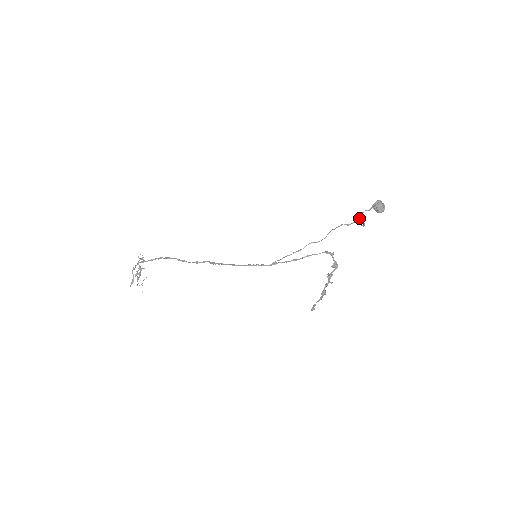
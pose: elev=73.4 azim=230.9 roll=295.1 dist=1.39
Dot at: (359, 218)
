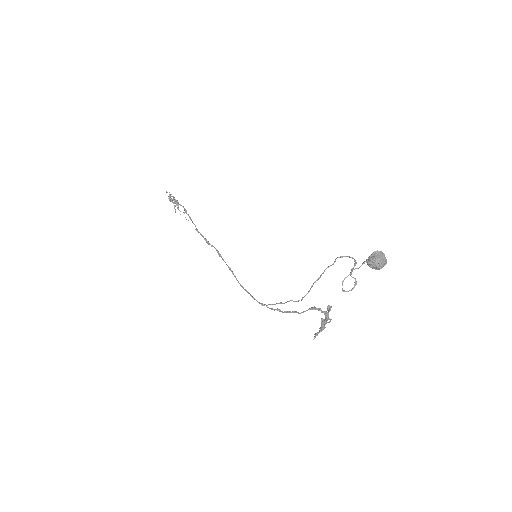
Dot at: (351, 269)
